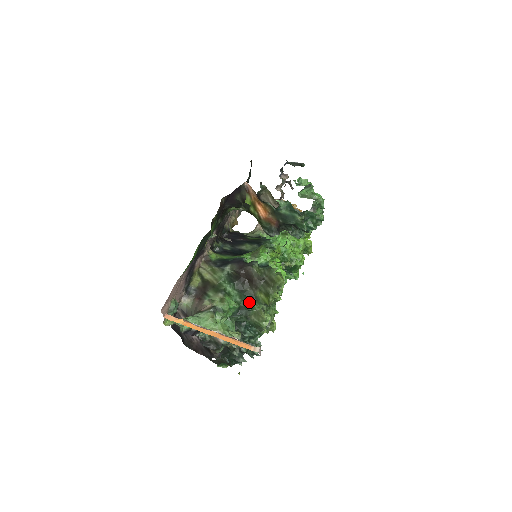
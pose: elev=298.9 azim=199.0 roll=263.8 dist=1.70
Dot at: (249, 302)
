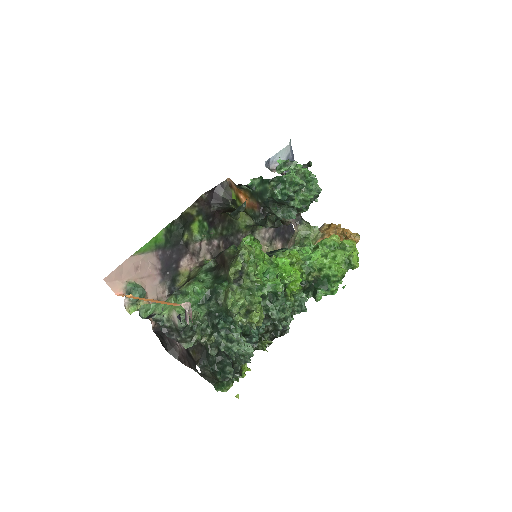
Dot at: (218, 284)
